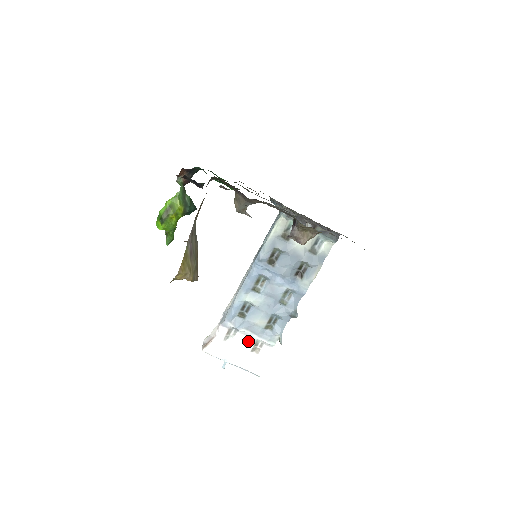
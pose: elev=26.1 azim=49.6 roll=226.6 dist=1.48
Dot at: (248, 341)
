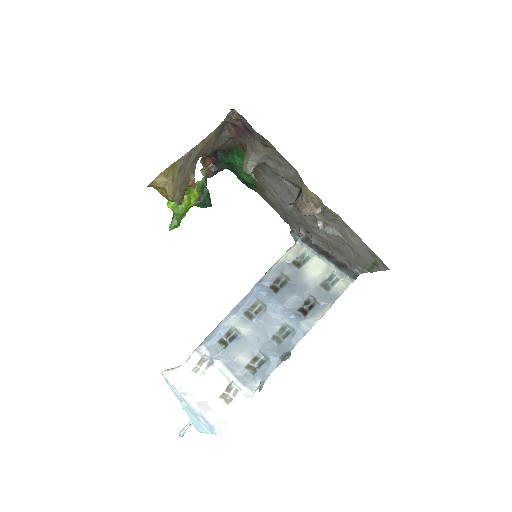
Dot at: (220, 381)
